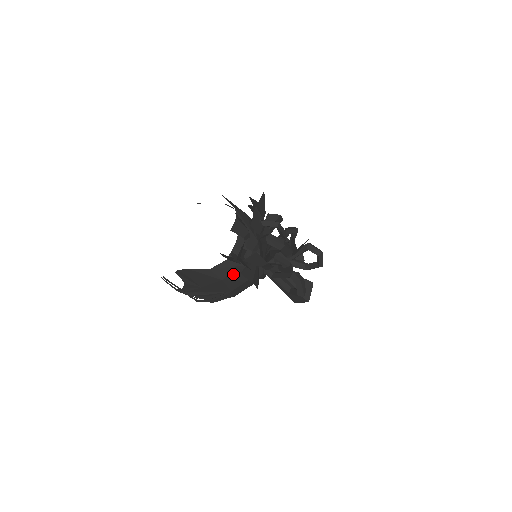
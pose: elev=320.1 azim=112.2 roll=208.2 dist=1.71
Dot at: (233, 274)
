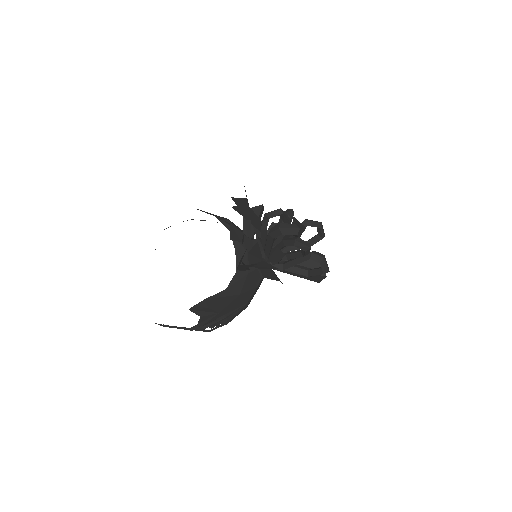
Dot at: (246, 284)
